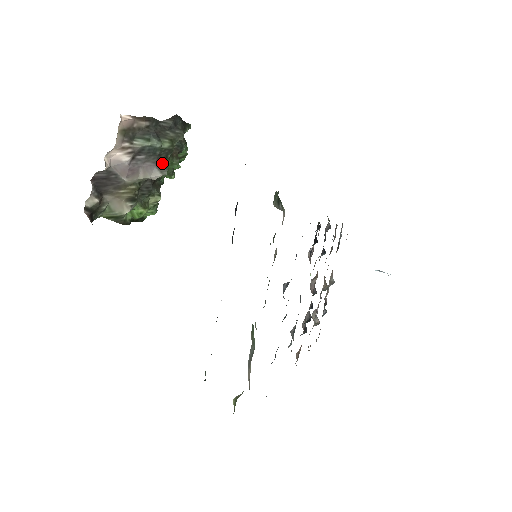
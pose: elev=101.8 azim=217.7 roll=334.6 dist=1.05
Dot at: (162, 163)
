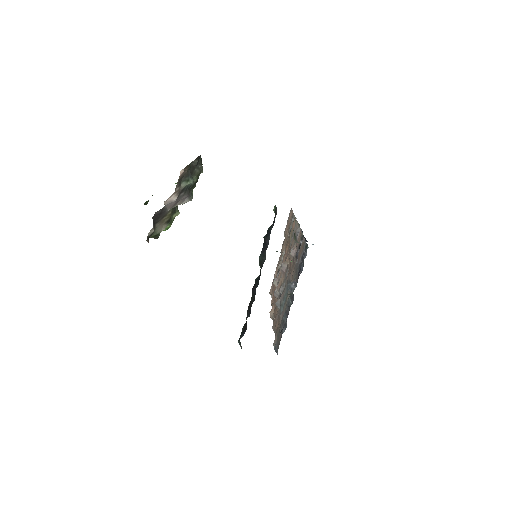
Dot at: (191, 193)
